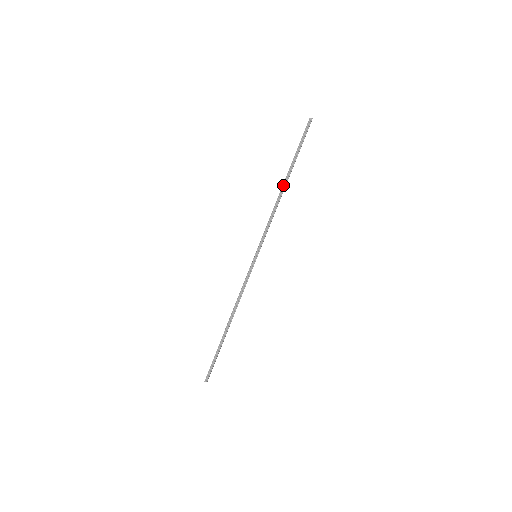
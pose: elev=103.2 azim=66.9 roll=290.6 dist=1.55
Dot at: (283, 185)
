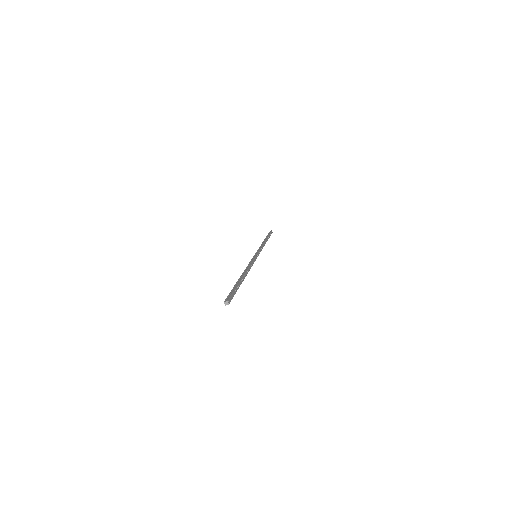
Dot at: occluded
